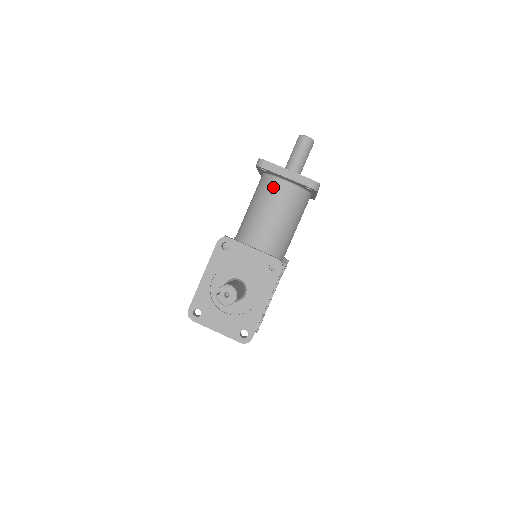
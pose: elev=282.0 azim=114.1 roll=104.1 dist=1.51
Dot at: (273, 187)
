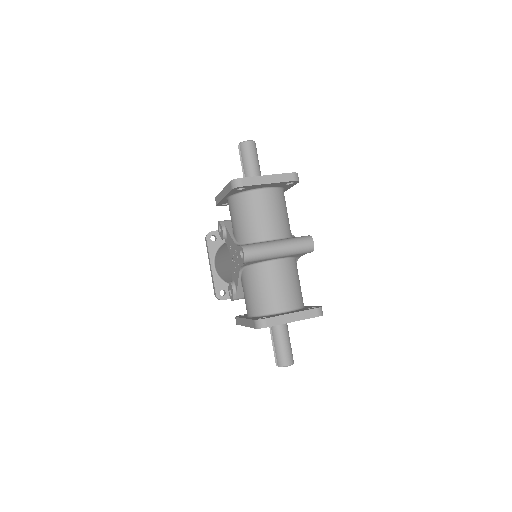
Dot at: occluded
